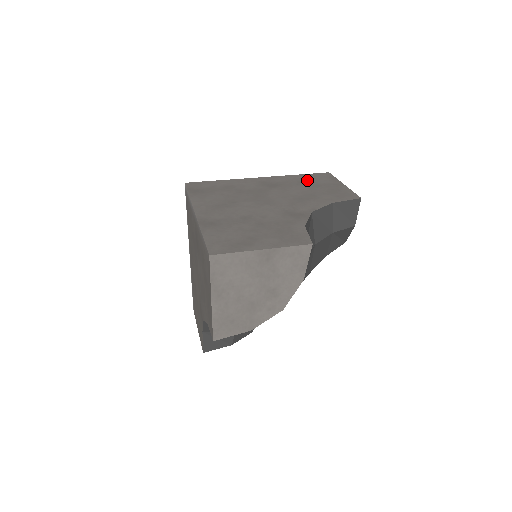
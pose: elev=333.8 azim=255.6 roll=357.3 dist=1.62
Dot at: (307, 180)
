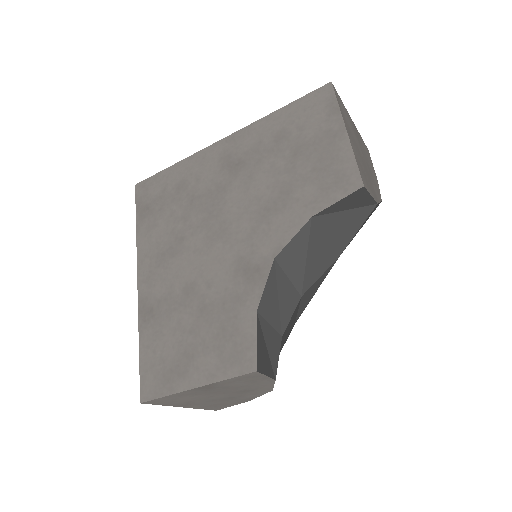
Dot at: occluded
